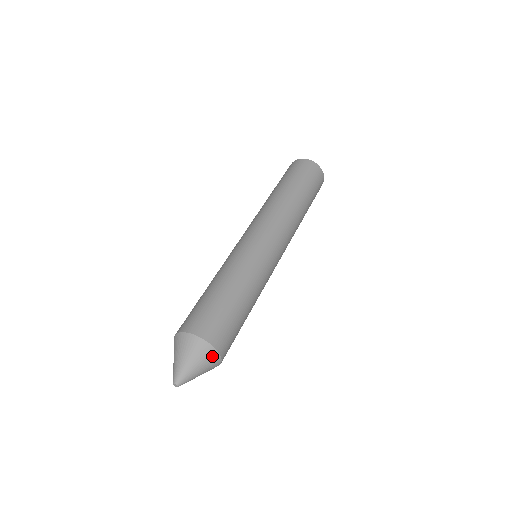
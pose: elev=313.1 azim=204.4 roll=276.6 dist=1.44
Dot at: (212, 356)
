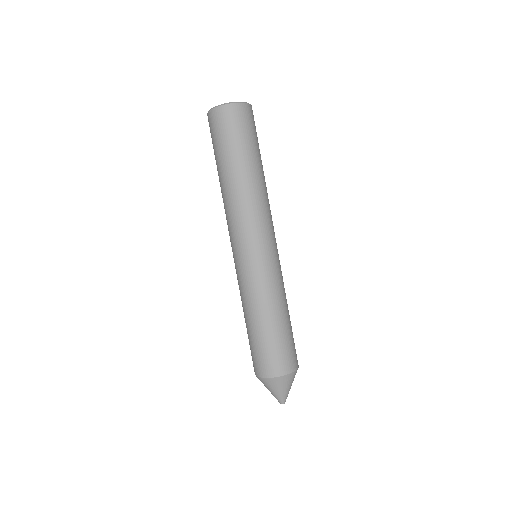
Dot at: occluded
